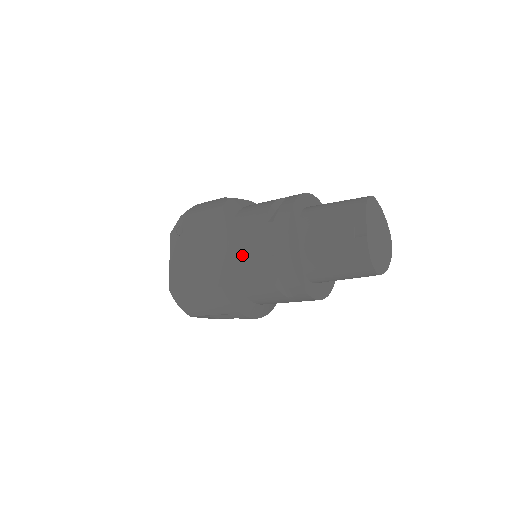
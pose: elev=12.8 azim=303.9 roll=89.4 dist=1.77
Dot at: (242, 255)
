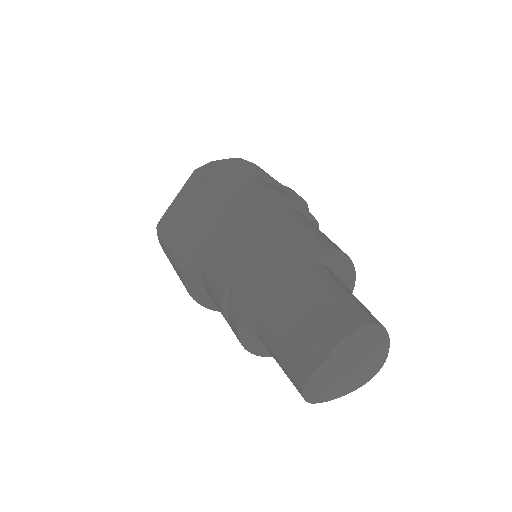
Dot at: (215, 260)
